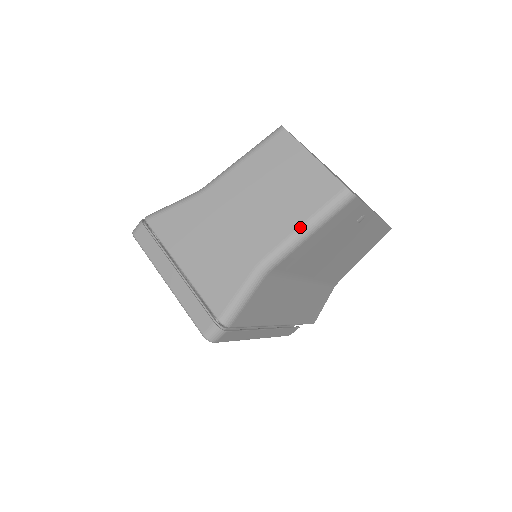
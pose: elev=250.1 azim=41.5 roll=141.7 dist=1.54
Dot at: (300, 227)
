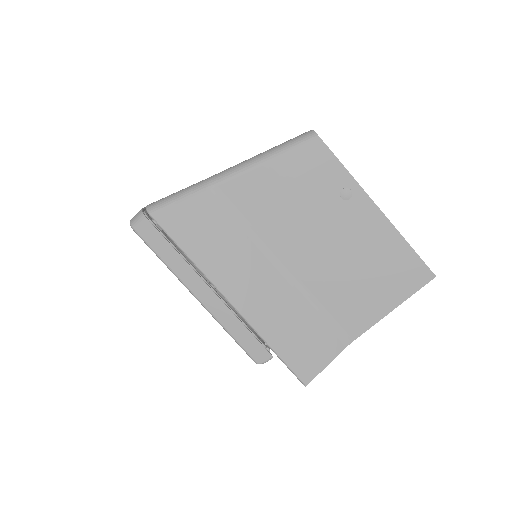
Dot at: (256, 155)
